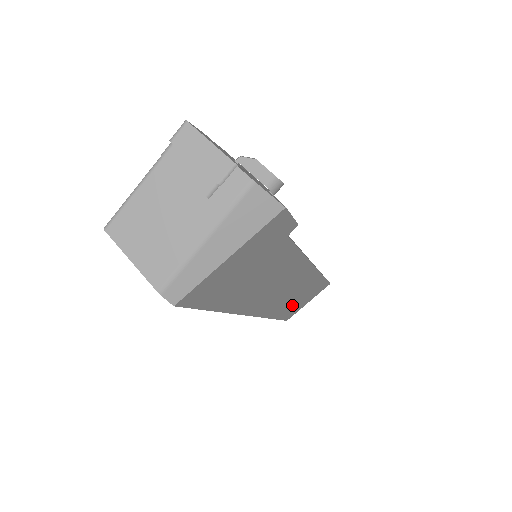
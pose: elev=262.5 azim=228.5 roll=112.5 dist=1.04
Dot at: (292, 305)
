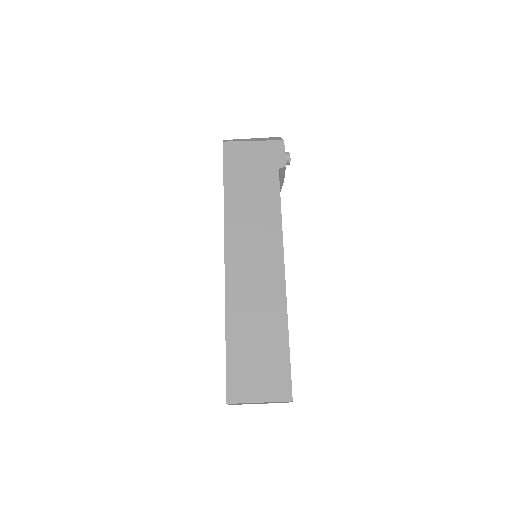
Dot at: (247, 343)
